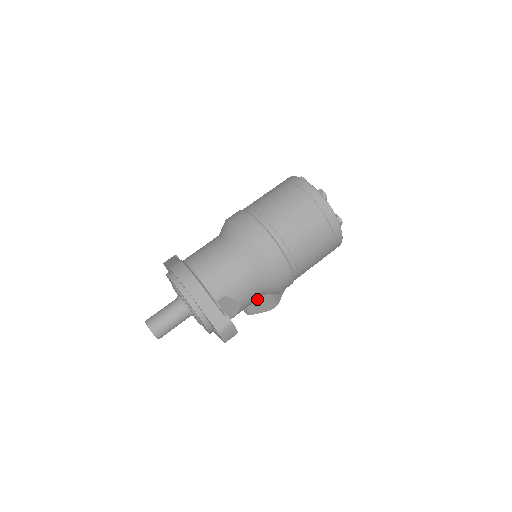
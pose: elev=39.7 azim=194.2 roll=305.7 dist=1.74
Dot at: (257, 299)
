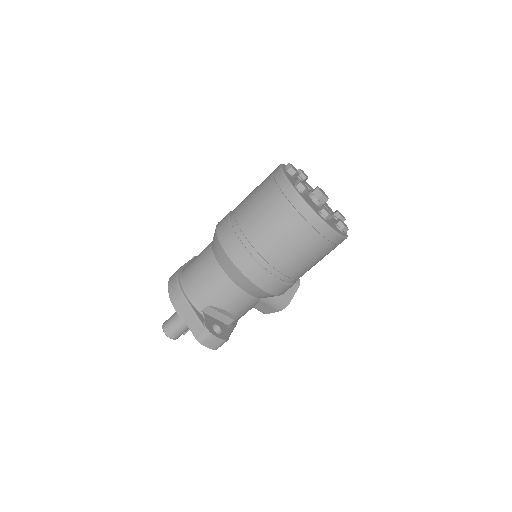
Dot at: (258, 302)
